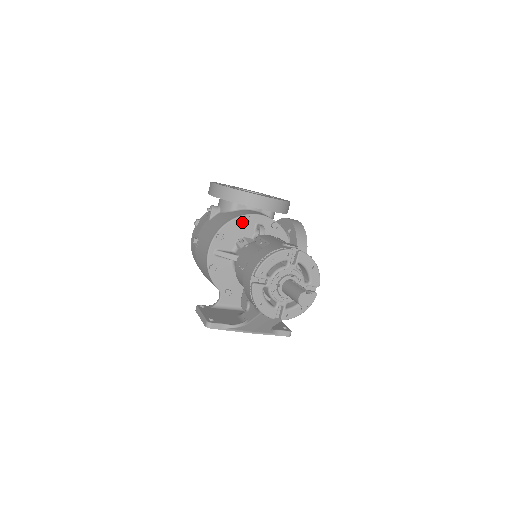
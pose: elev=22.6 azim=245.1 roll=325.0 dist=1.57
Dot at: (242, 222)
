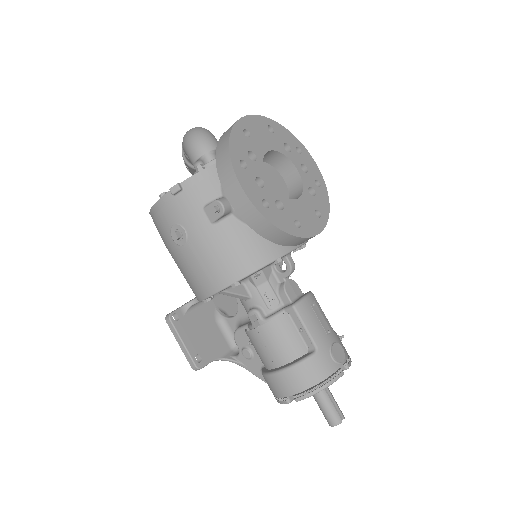
Dot at: occluded
